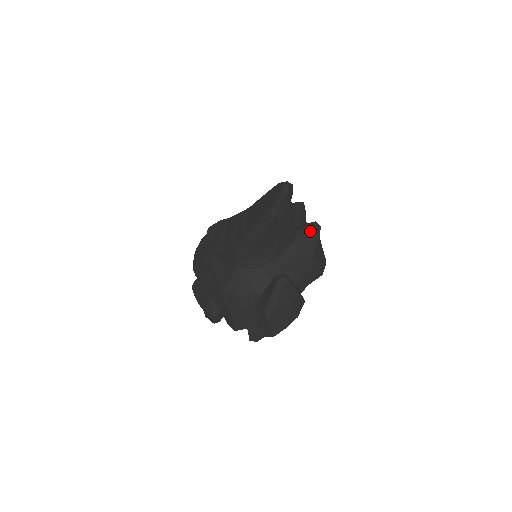
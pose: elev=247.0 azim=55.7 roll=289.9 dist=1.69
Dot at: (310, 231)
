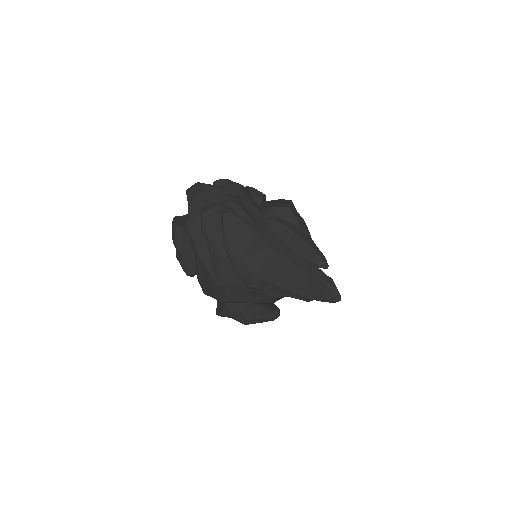
Dot at: occluded
